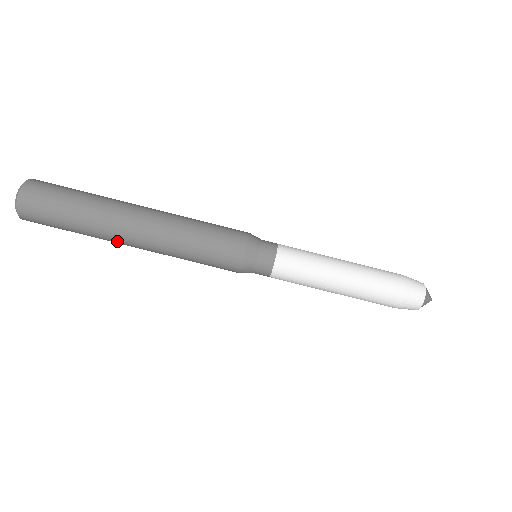
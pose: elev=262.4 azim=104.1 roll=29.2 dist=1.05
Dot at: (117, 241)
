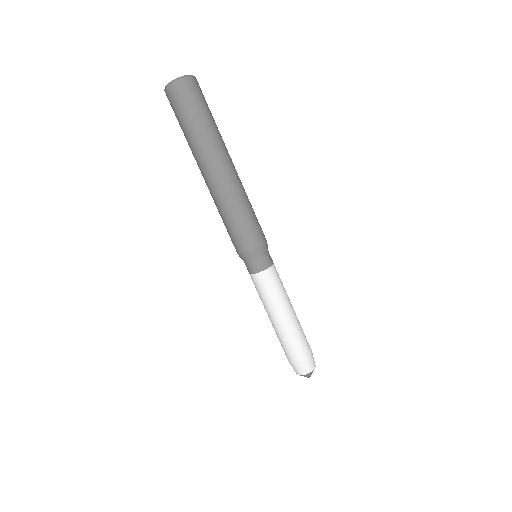
Dot at: (201, 163)
